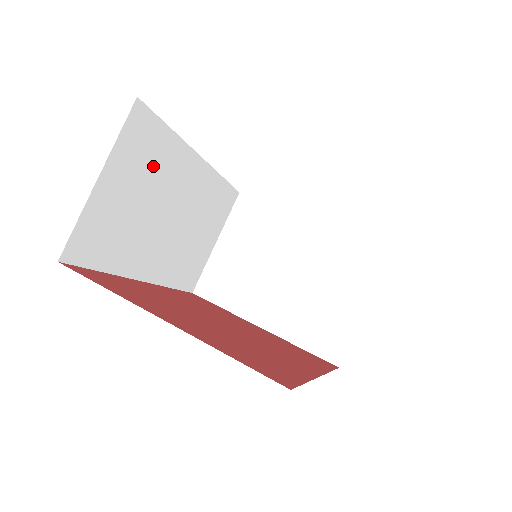
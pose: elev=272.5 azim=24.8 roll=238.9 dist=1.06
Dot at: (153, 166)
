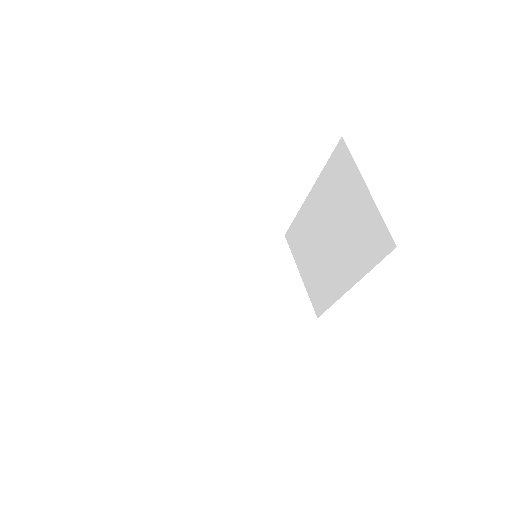
Dot at: occluded
